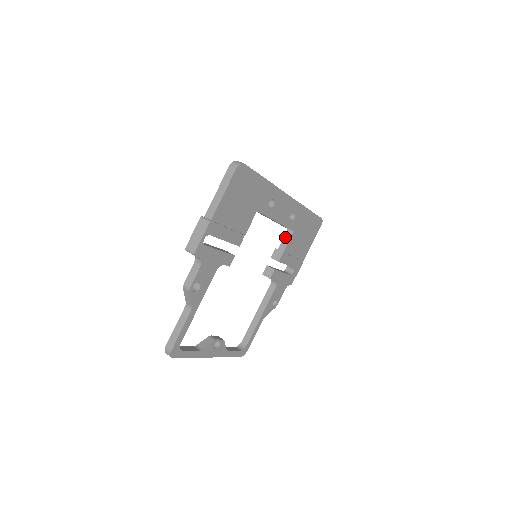
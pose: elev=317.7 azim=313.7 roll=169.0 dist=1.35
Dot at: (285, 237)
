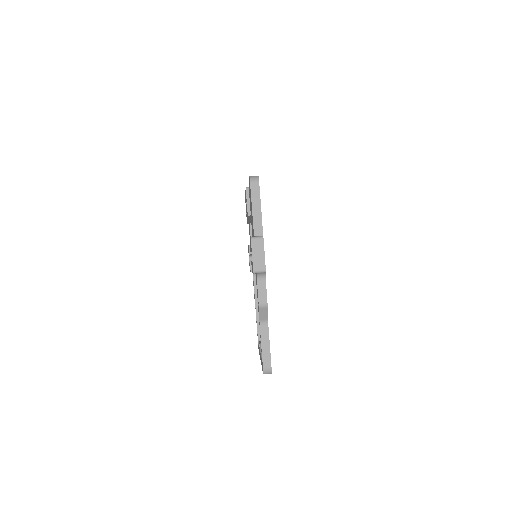
Dot at: occluded
